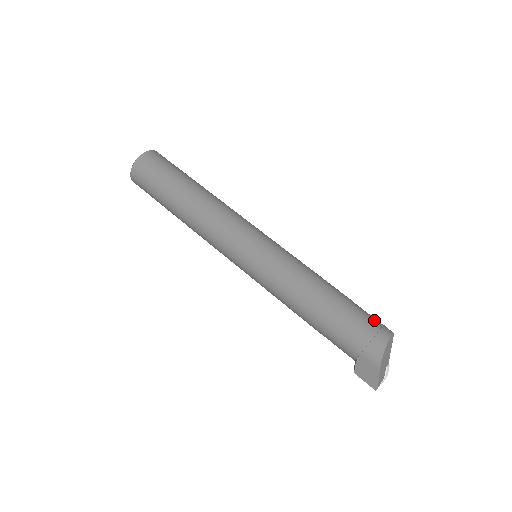
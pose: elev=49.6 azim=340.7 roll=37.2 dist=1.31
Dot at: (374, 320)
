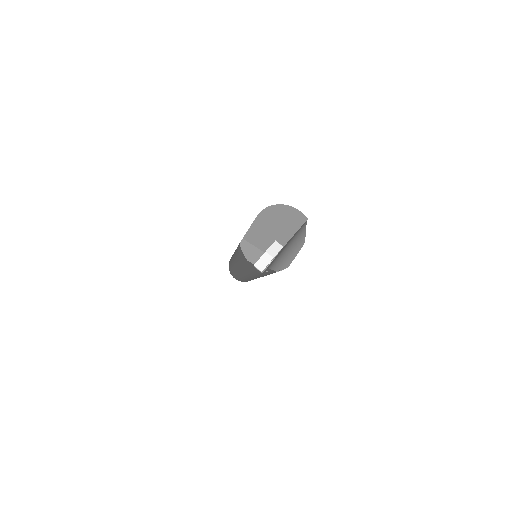
Dot at: occluded
